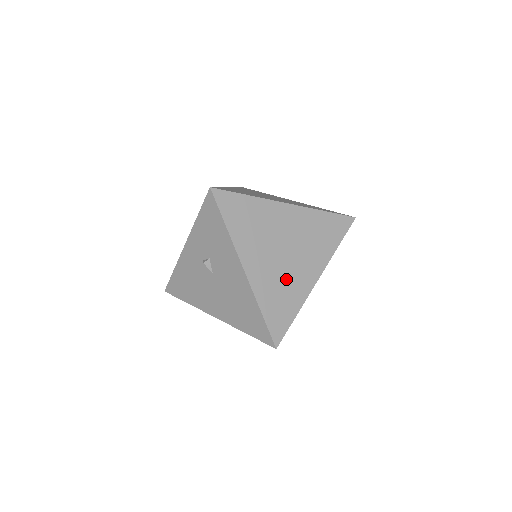
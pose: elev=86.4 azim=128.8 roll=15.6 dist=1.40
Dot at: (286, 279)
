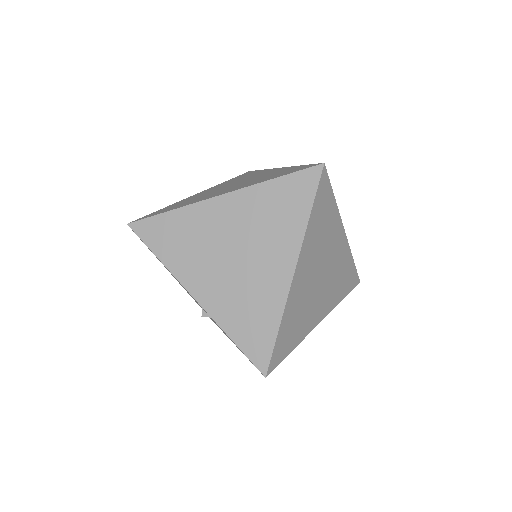
Dot at: occluded
